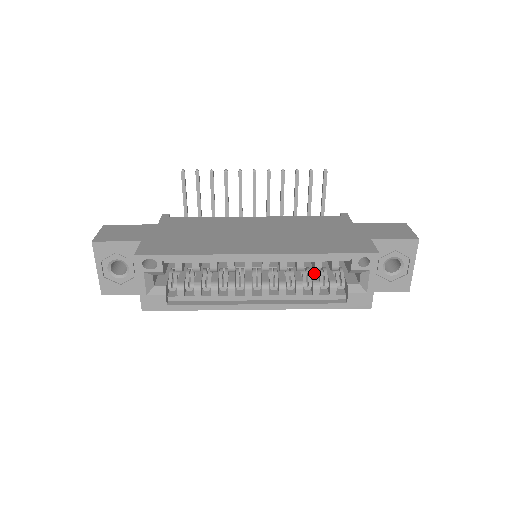
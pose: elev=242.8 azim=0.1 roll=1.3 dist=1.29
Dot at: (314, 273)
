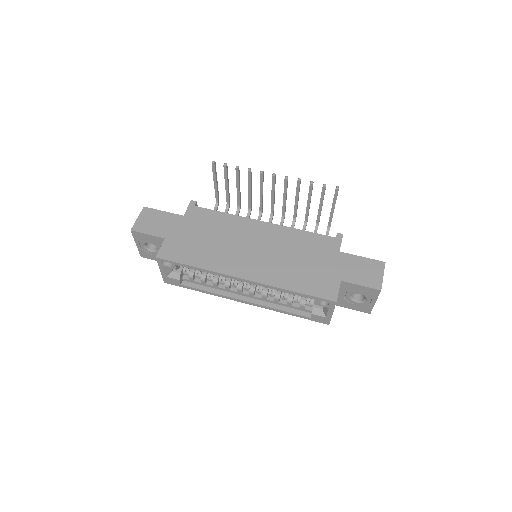
Dot at: occluded
